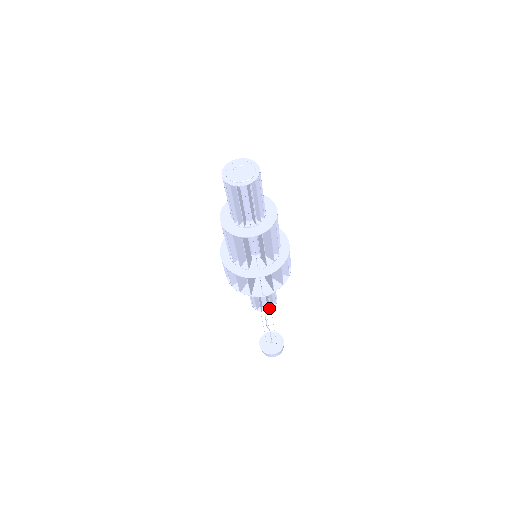
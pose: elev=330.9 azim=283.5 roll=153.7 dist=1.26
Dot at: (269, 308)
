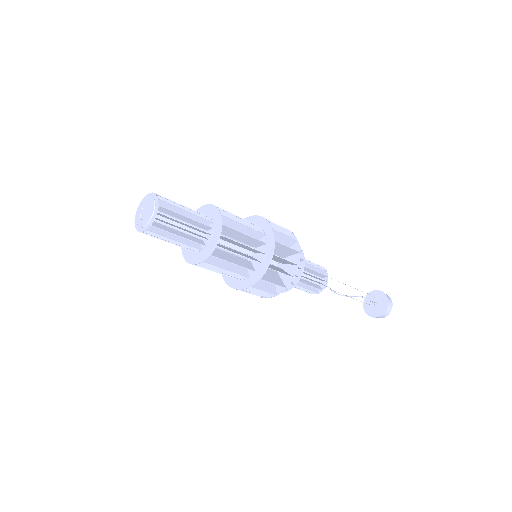
Dot at: (313, 292)
